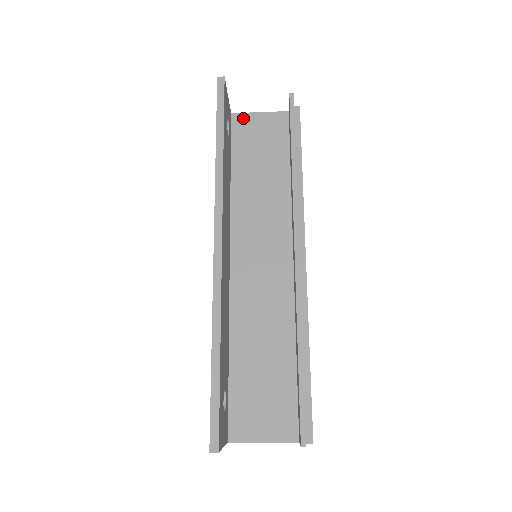
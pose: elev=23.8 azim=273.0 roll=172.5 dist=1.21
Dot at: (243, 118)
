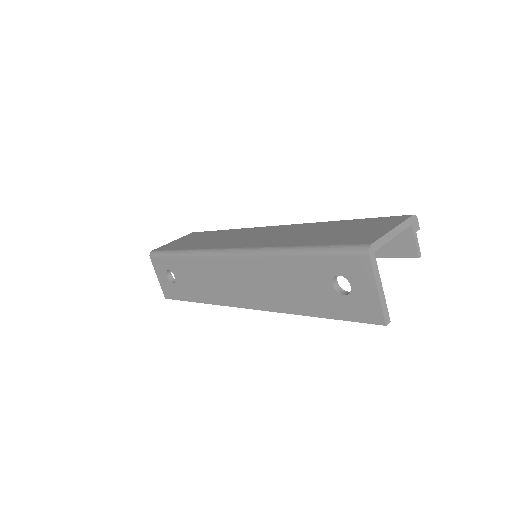
Dot at: occluded
